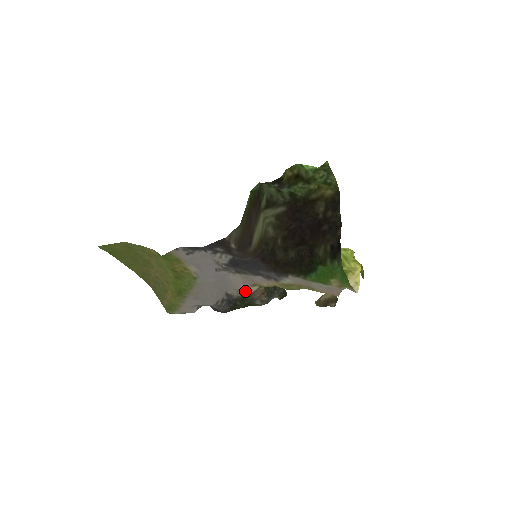
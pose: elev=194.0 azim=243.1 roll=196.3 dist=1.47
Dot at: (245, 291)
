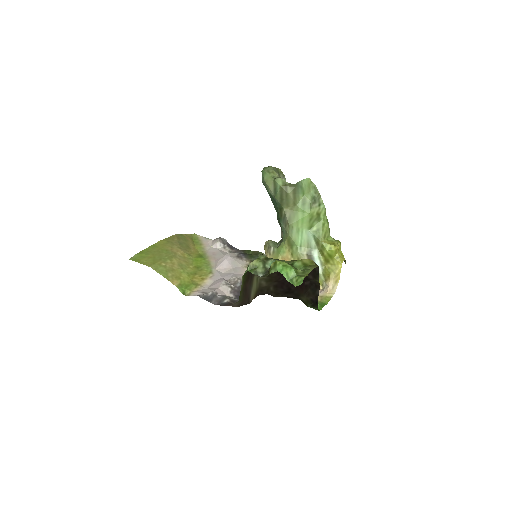
Dot at: occluded
